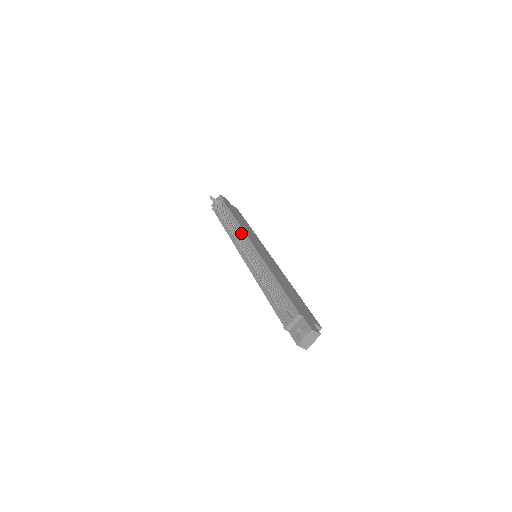
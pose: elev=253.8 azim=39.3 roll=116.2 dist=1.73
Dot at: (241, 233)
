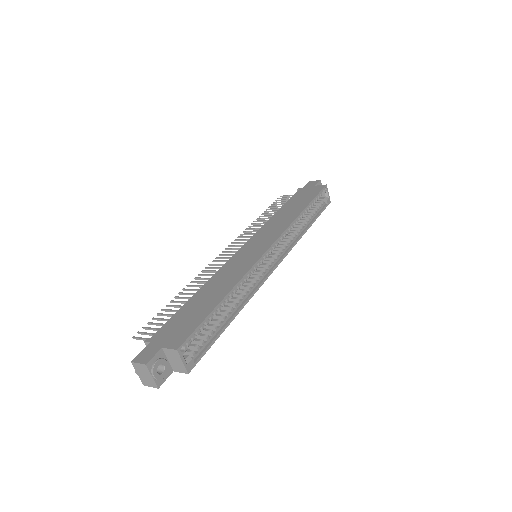
Dot at: occluded
